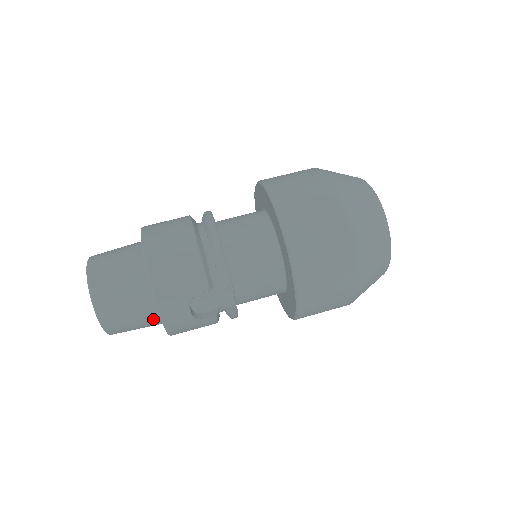
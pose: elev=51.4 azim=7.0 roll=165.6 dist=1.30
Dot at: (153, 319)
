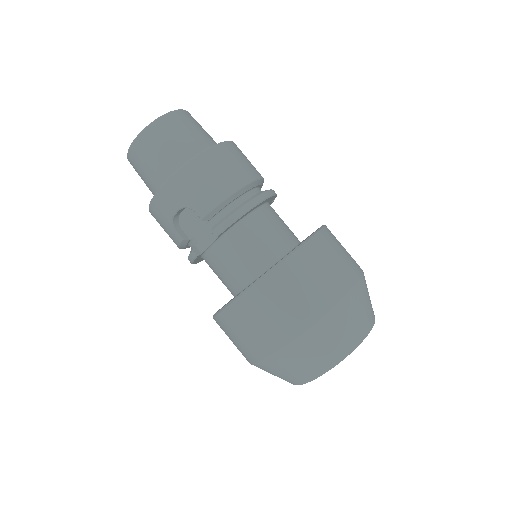
Dot at: (156, 186)
